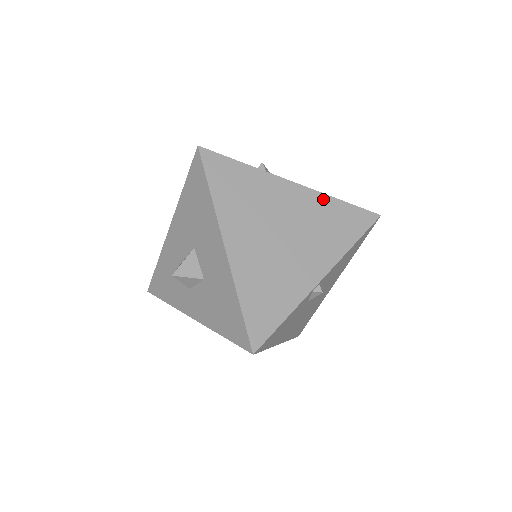
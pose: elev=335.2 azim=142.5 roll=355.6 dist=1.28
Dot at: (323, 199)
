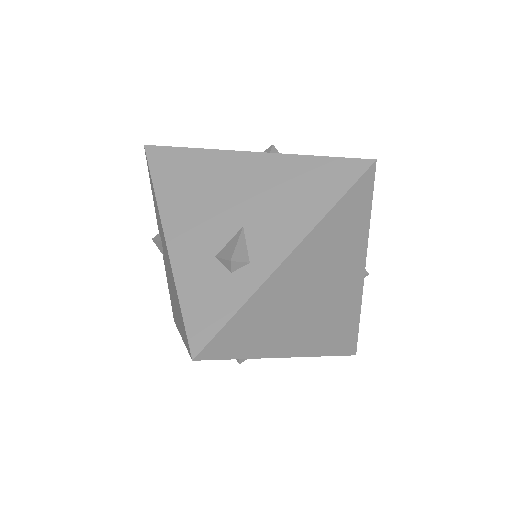
Dot at: (323, 227)
